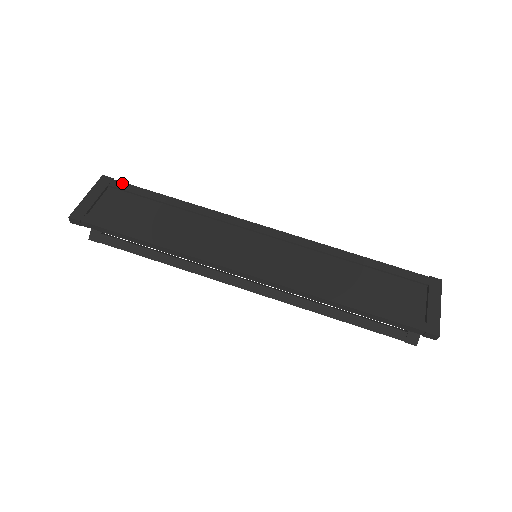
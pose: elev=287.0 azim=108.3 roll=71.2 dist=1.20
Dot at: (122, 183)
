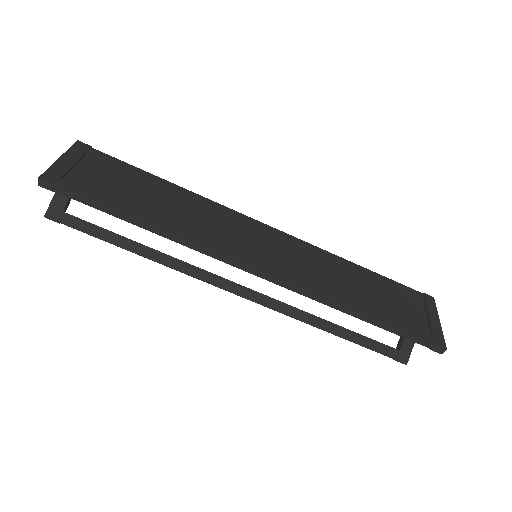
Dot at: (103, 153)
